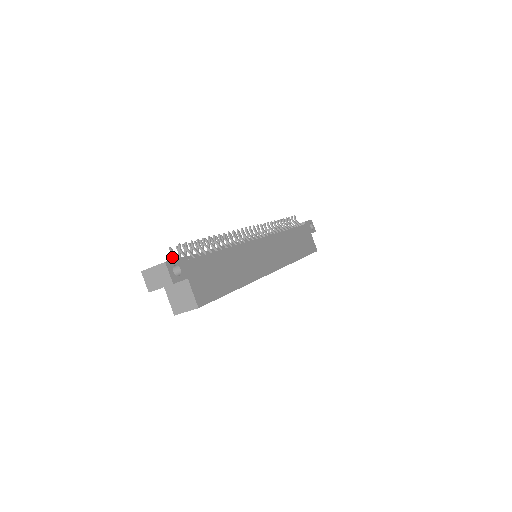
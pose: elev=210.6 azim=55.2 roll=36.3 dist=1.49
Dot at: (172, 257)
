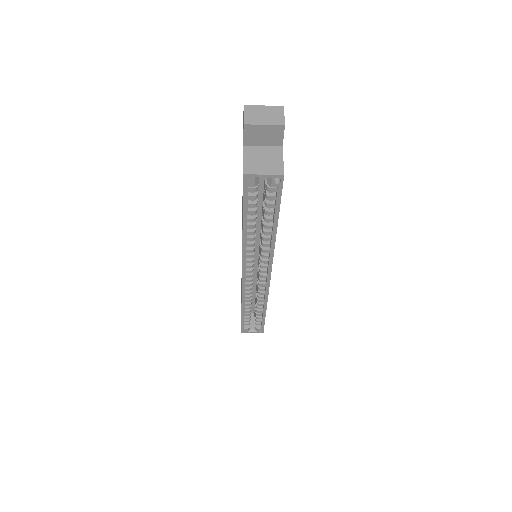
Dot at: occluded
